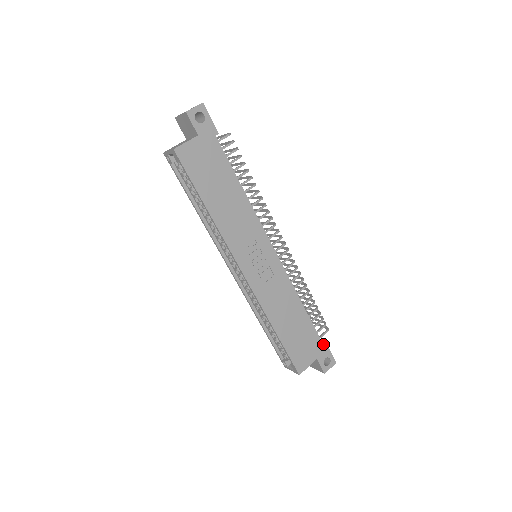
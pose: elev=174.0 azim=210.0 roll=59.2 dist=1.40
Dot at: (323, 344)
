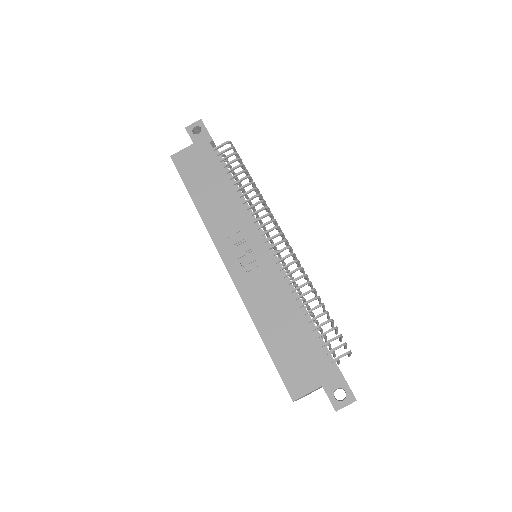
Dot at: occluded
